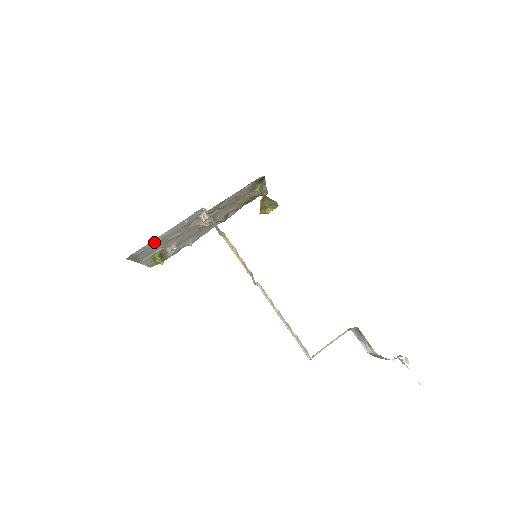
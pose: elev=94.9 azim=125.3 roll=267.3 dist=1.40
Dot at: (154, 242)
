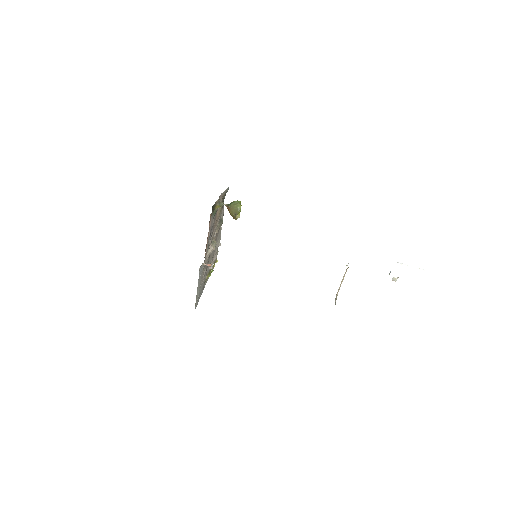
Dot at: (198, 292)
